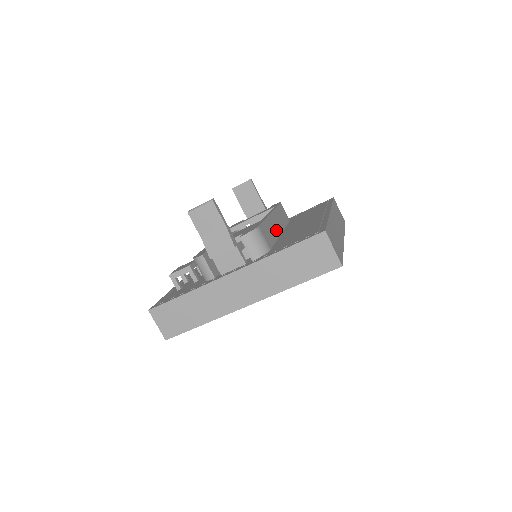
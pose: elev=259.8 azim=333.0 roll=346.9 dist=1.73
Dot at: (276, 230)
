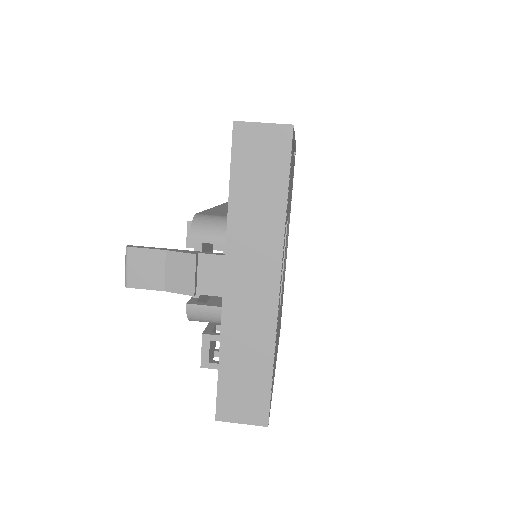
Dot at: occluded
